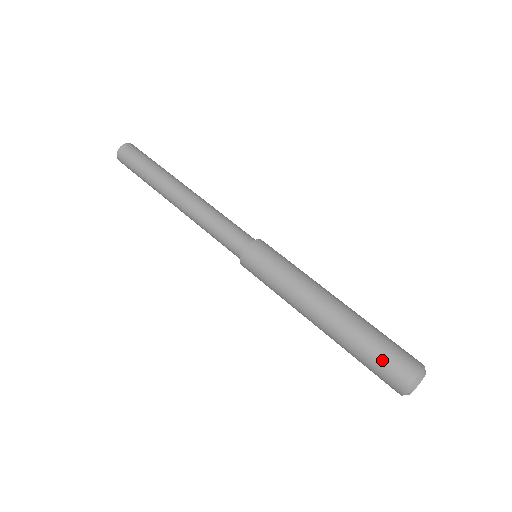
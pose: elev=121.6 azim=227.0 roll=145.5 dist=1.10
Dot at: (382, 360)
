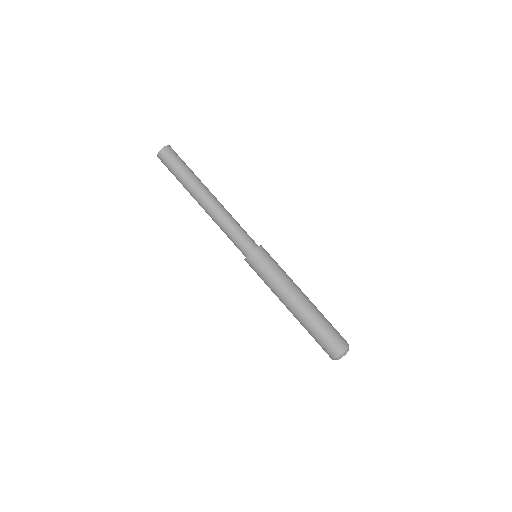
Dot at: (322, 342)
